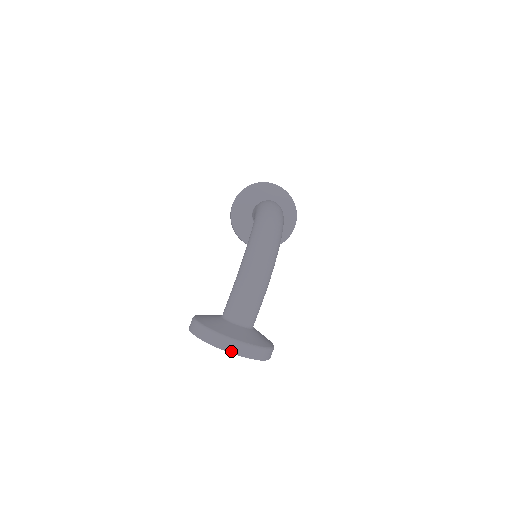
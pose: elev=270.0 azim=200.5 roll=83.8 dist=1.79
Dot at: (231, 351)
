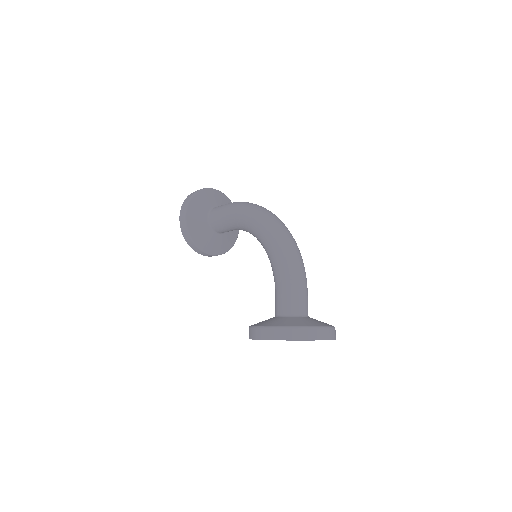
Dot at: (325, 338)
